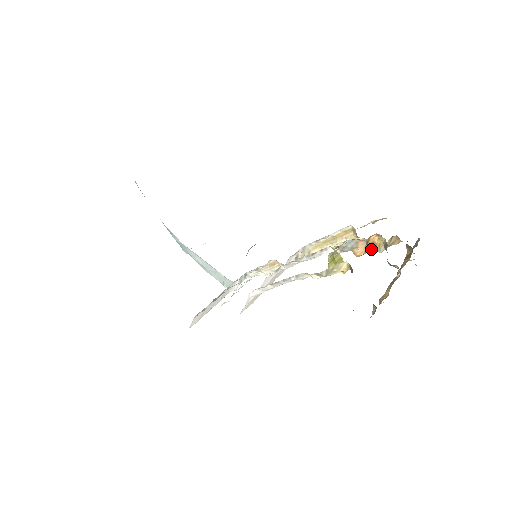
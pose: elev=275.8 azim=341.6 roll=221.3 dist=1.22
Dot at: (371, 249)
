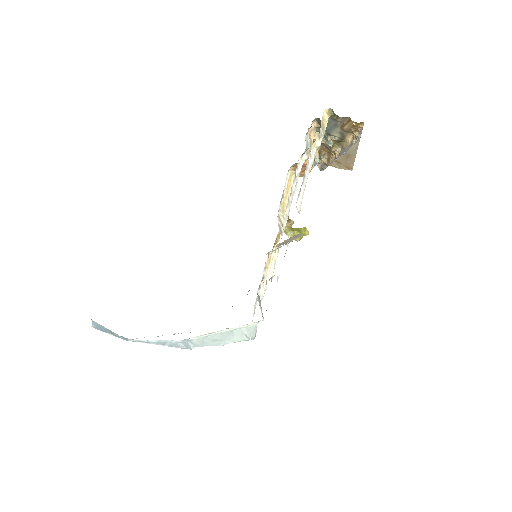
Dot at: (314, 158)
